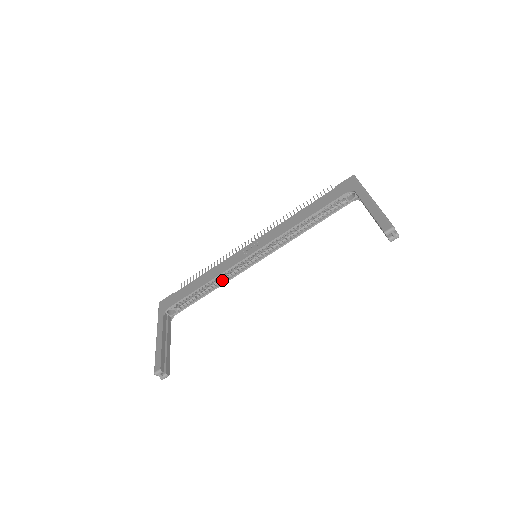
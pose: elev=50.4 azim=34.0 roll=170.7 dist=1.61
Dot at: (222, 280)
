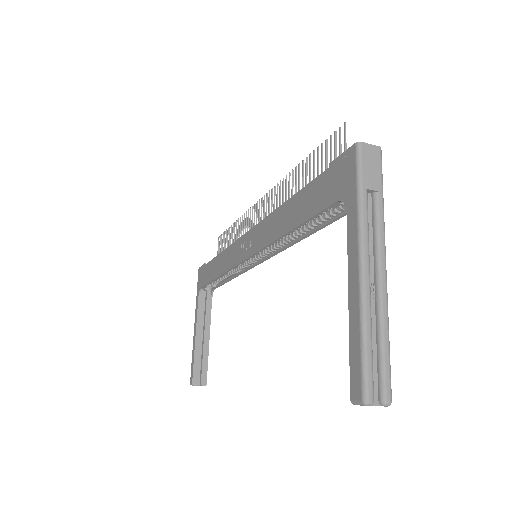
Dot at: (236, 271)
